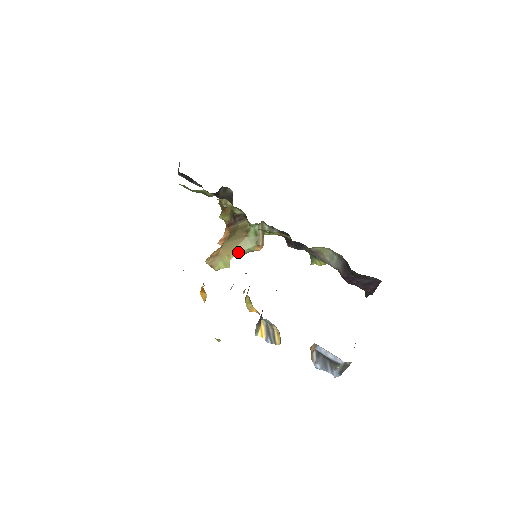
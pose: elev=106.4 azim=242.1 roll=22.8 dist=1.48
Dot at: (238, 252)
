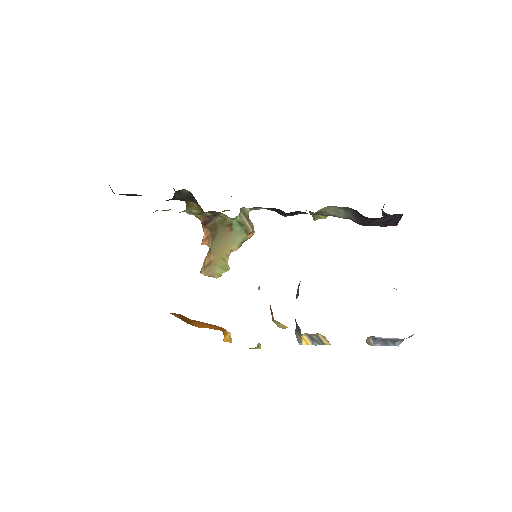
Dot at: (231, 251)
